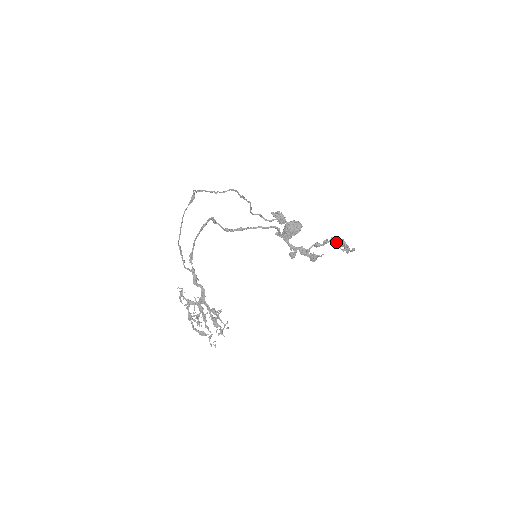
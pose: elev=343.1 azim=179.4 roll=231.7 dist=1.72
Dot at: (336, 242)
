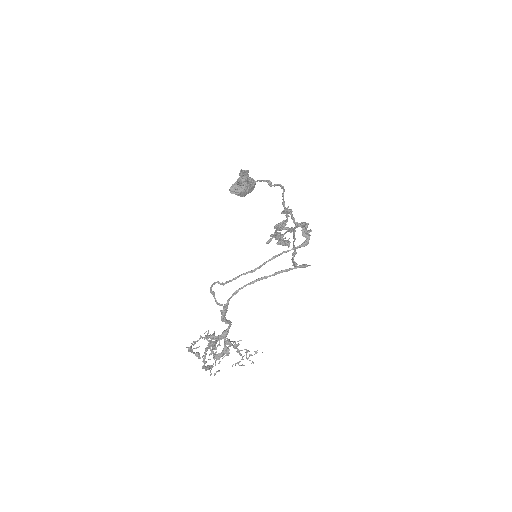
Dot at: (304, 226)
